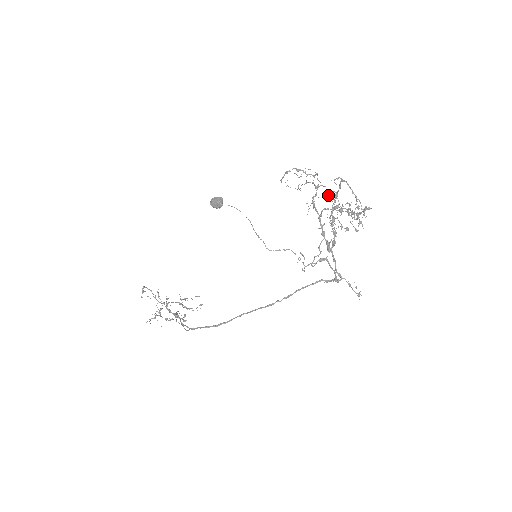
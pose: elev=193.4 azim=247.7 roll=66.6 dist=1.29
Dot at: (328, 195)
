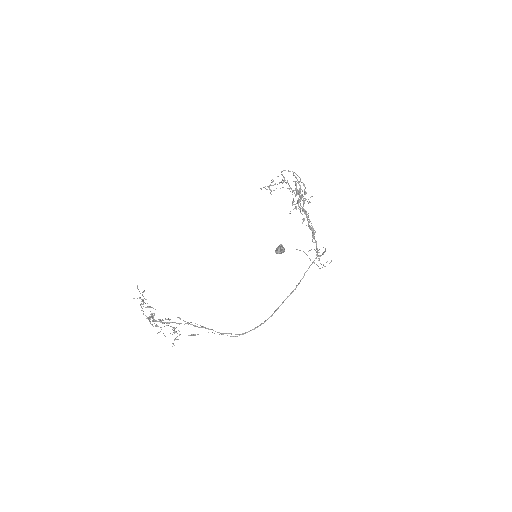
Dot at: (289, 189)
